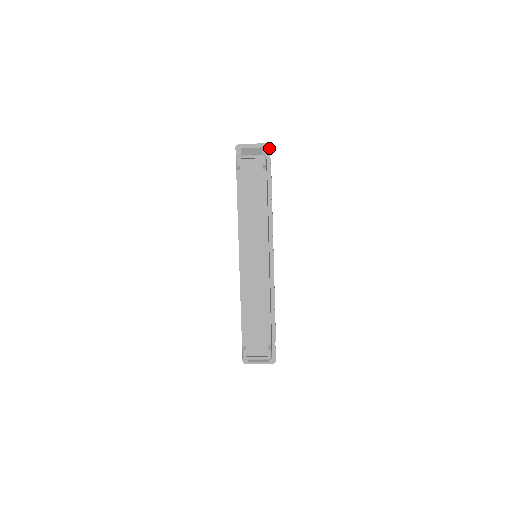
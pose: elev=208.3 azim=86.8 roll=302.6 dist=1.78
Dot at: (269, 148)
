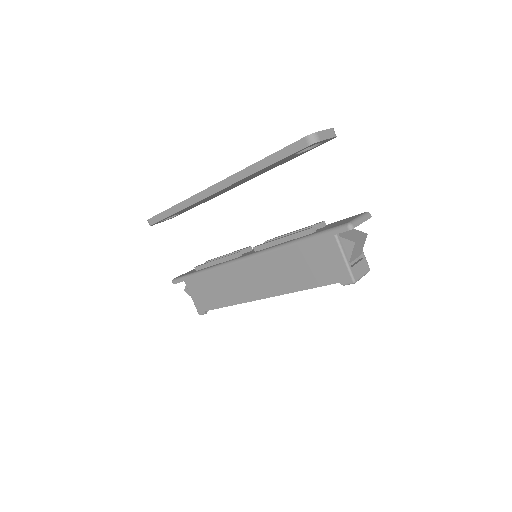
Dot at: occluded
